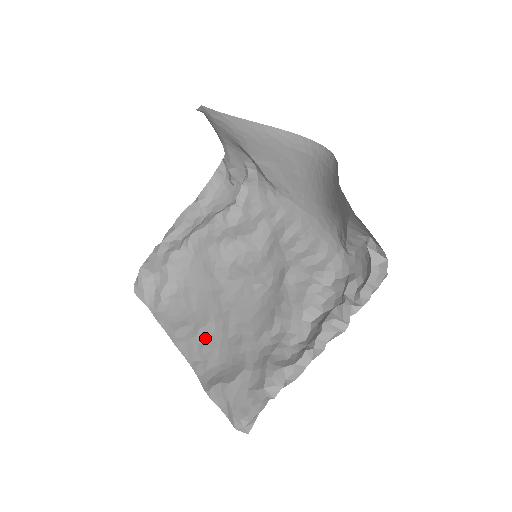
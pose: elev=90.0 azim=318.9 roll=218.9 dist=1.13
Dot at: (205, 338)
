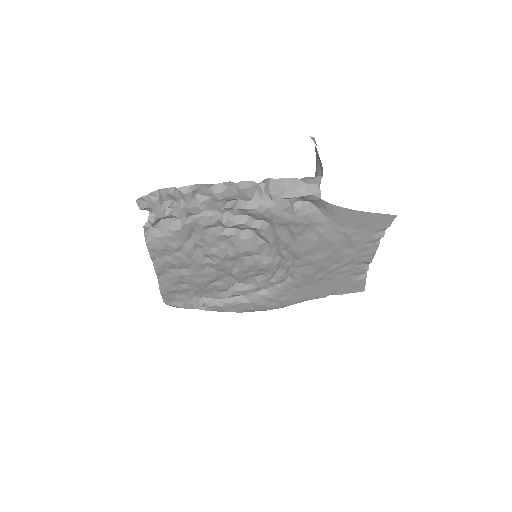
Dot at: occluded
